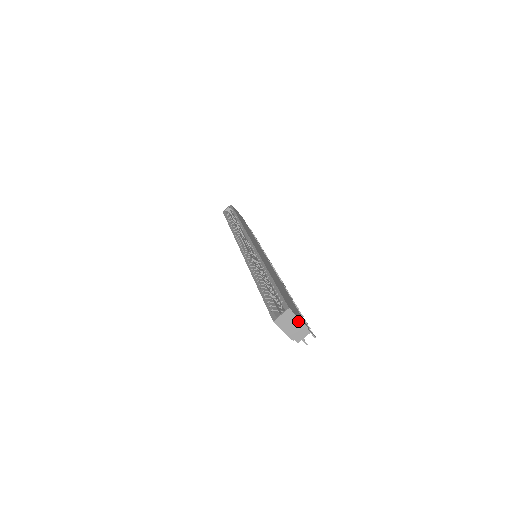
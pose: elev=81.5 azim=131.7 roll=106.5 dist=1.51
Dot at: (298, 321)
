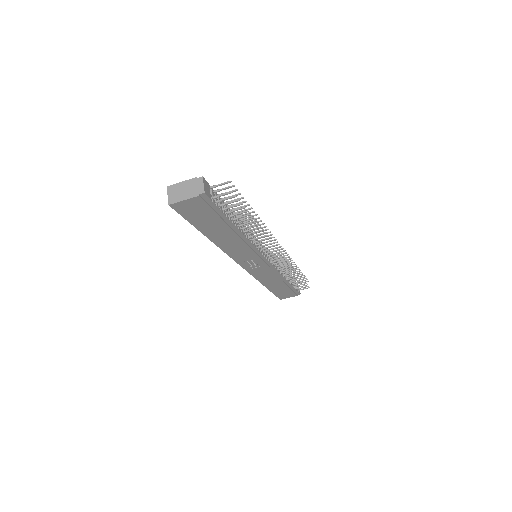
Dot at: (184, 184)
